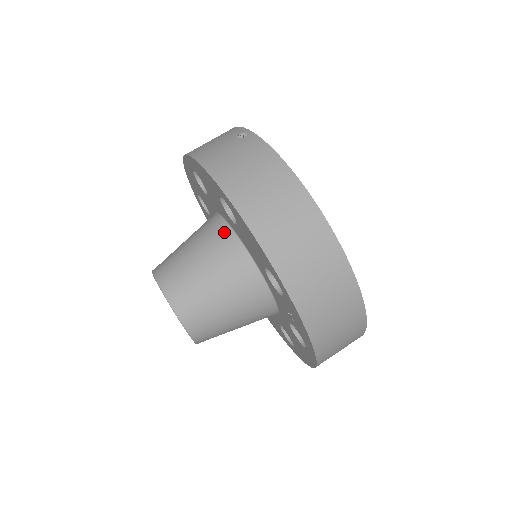
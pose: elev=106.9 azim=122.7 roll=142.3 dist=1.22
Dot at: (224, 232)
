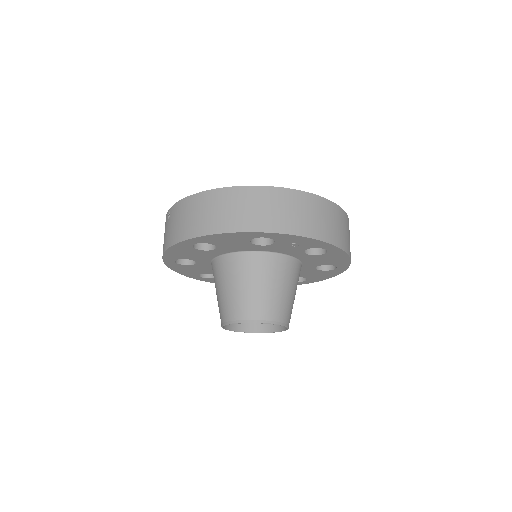
Dot at: (221, 262)
